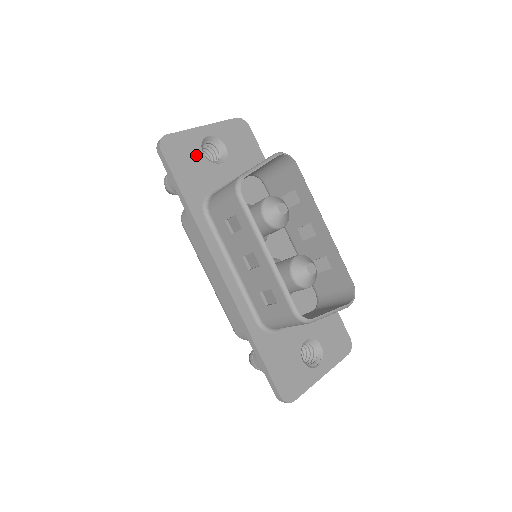
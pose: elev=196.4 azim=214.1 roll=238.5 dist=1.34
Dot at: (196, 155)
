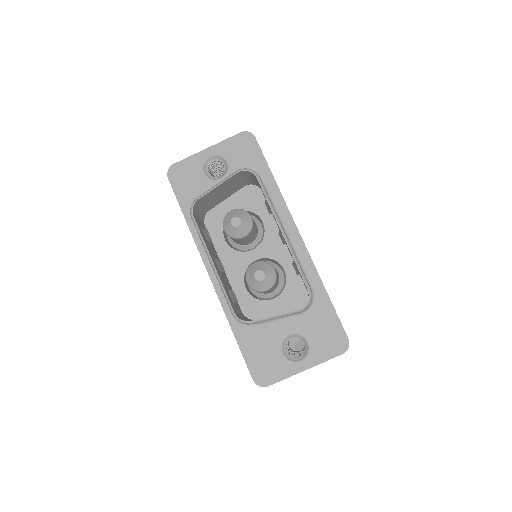
Dot at: (198, 176)
